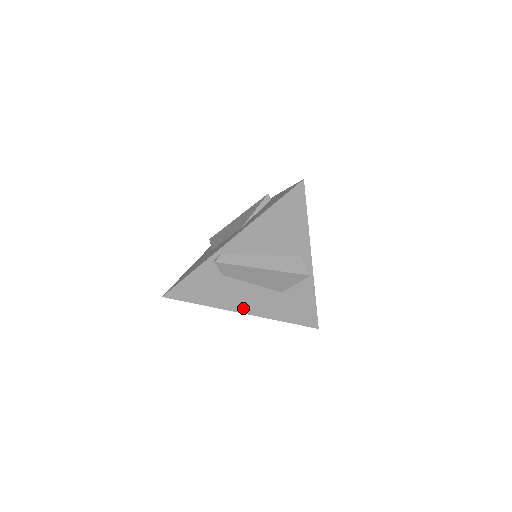
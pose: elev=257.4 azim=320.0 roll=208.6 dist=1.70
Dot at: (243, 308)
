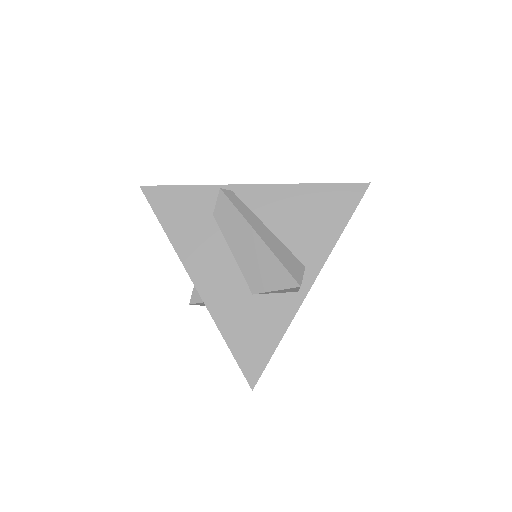
Dot at: (198, 275)
